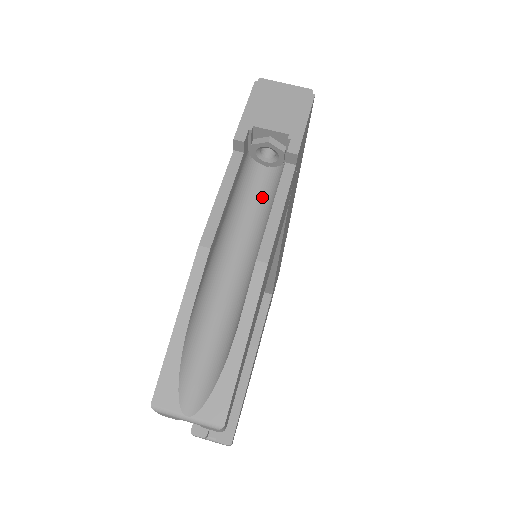
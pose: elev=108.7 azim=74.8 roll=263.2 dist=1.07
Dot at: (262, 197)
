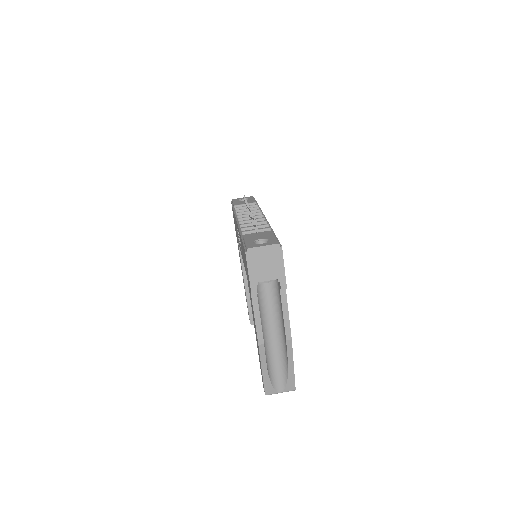
Dot at: (270, 293)
